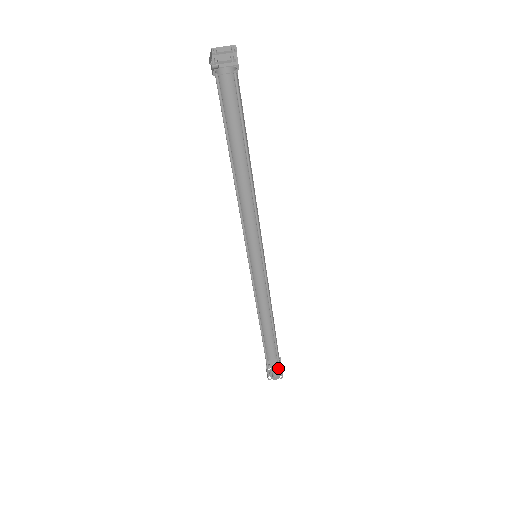
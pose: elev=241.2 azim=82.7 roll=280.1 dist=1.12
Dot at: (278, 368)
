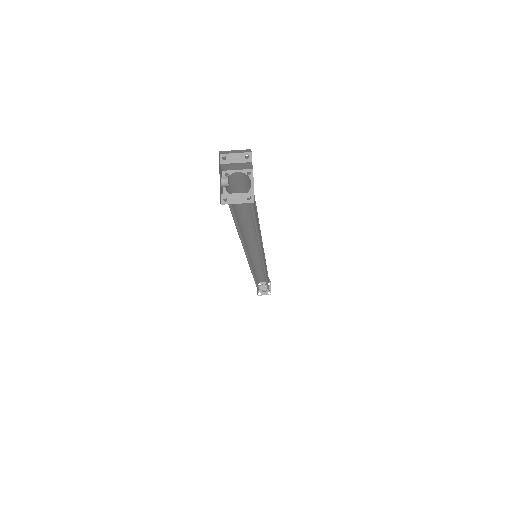
Dot at: occluded
